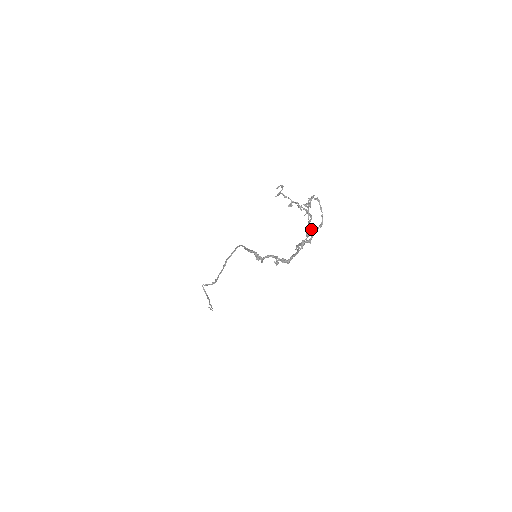
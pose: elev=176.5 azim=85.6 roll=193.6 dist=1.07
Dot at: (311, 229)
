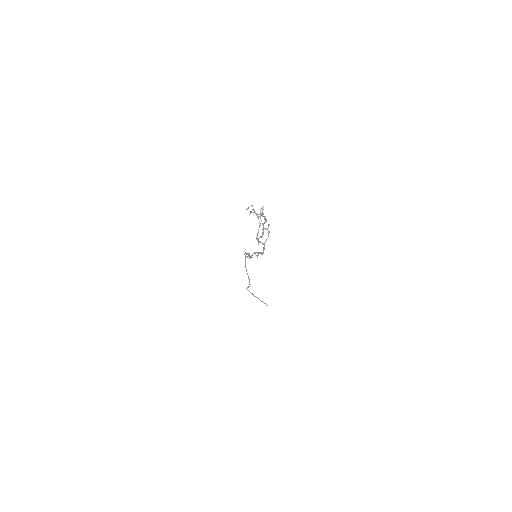
Dot at: (263, 228)
